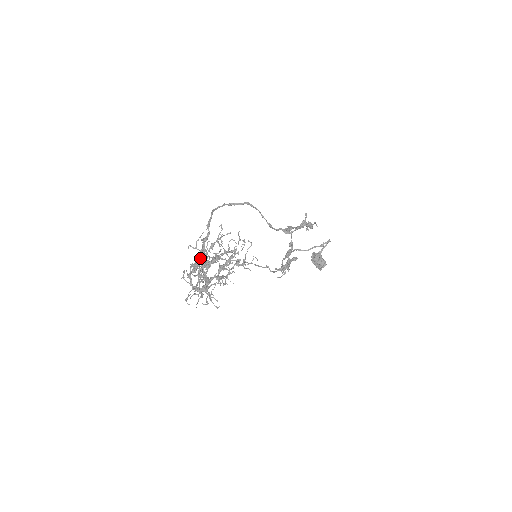
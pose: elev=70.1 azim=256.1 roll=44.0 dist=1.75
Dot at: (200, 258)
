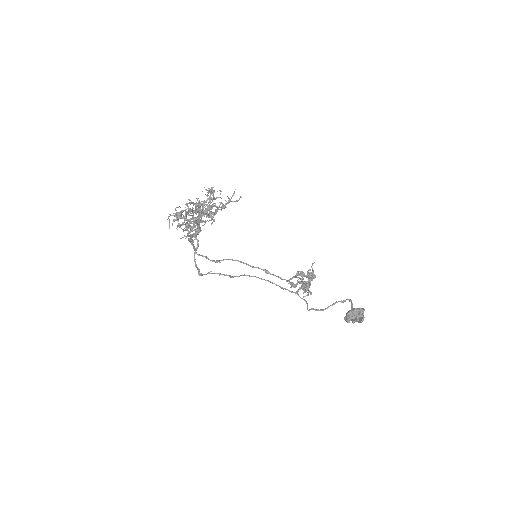
Dot at: (182, 211)
